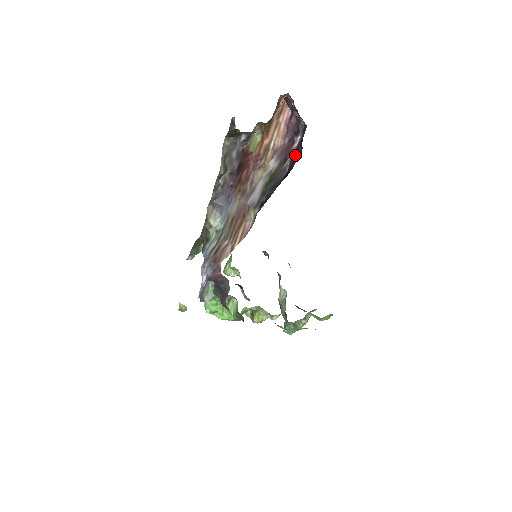
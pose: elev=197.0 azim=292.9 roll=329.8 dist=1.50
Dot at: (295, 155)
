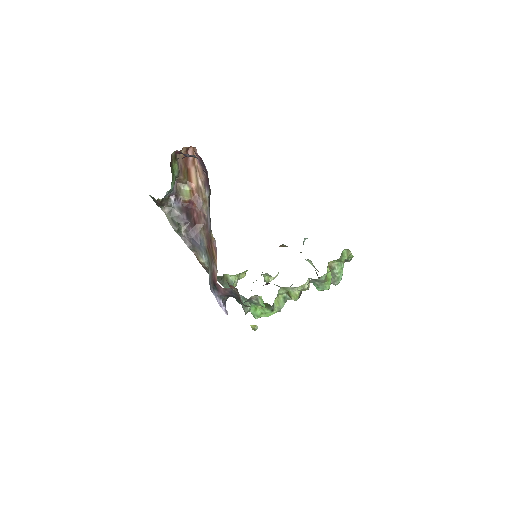
Dot at: occluded
